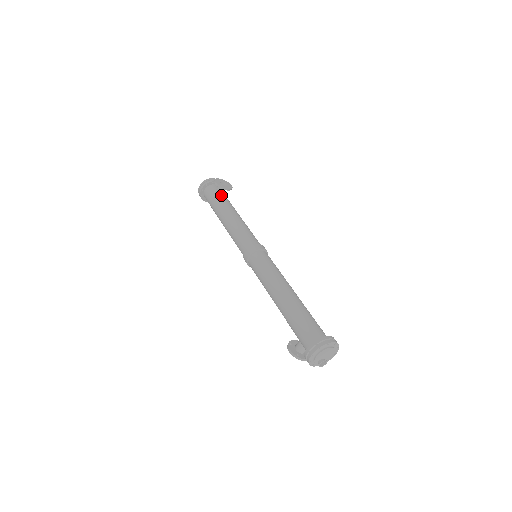
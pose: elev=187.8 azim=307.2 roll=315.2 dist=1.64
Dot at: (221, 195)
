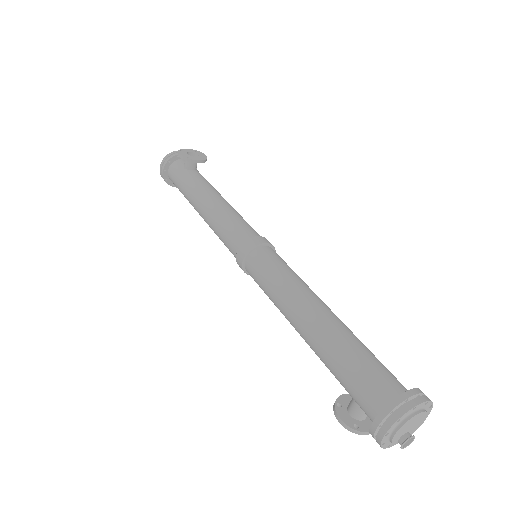
Dot at: (192, 172)
